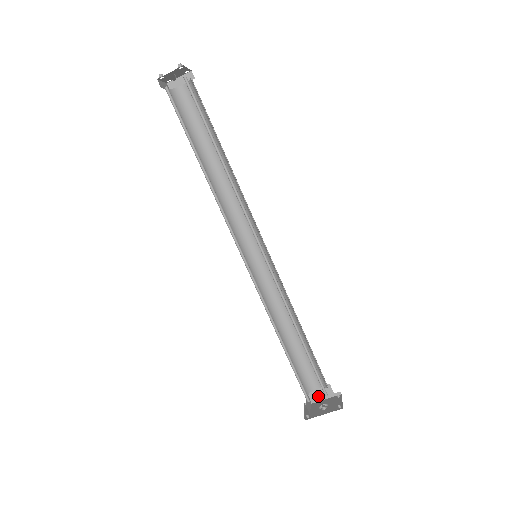
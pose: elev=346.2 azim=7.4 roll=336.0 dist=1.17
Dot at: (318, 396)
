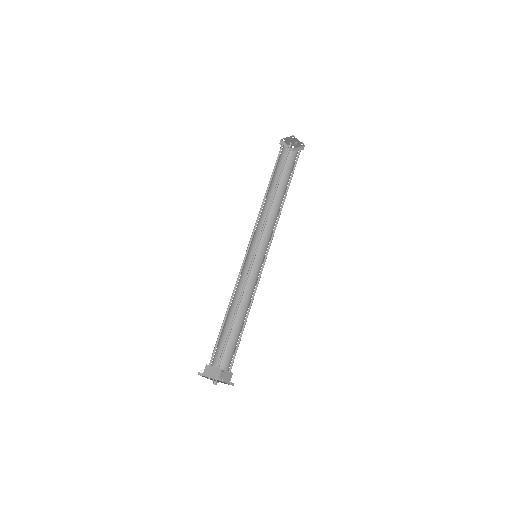
Dot at: (210, 373)
